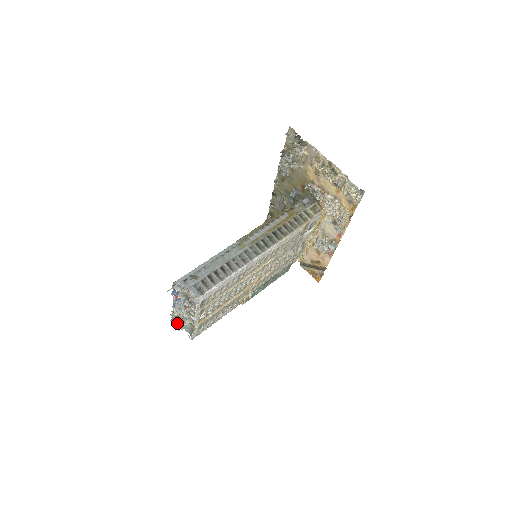
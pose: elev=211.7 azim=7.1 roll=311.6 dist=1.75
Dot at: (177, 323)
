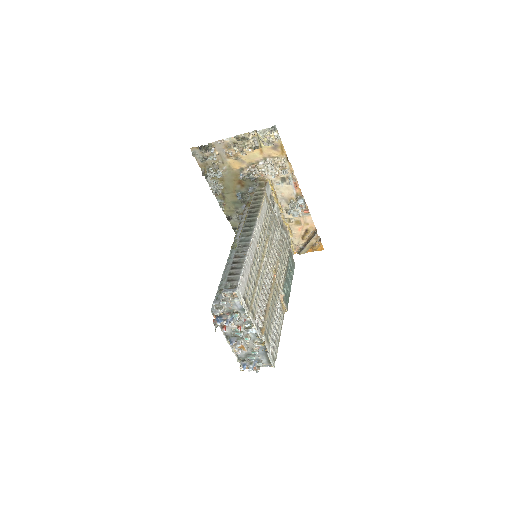
Dot at: (250, 365)
